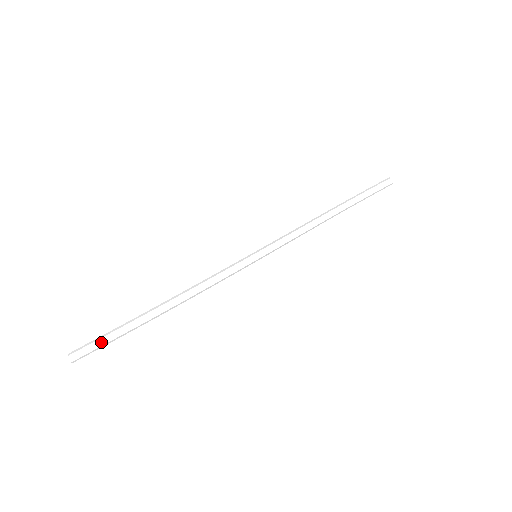
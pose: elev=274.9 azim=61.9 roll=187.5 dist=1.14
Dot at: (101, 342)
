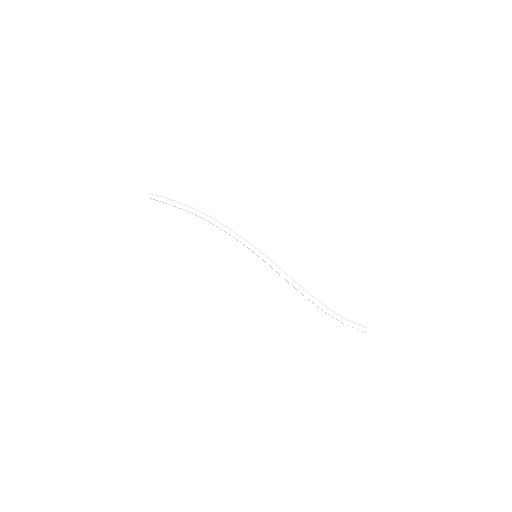
Dot at: (168, 198)
